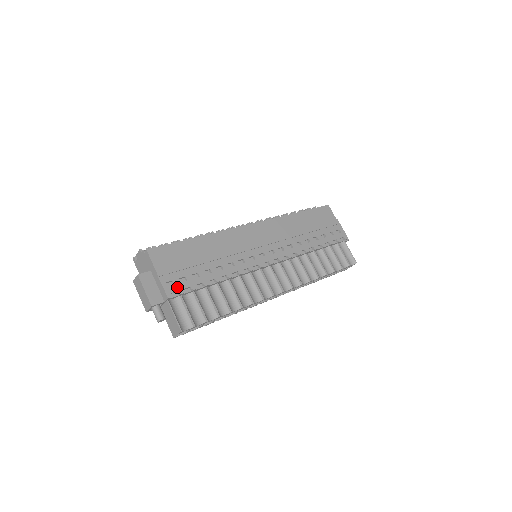
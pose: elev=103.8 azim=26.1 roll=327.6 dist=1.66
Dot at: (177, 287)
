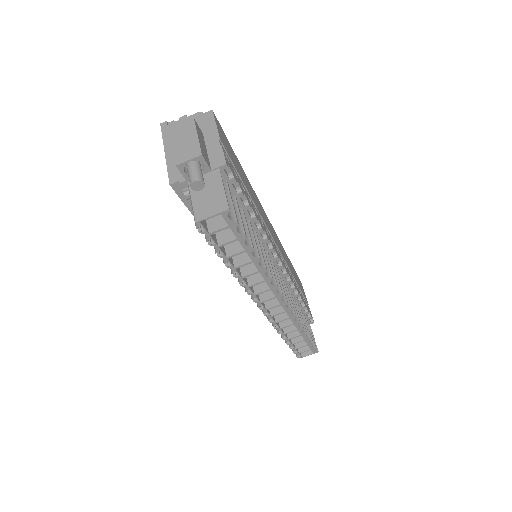
Dot at: (232, 169)
